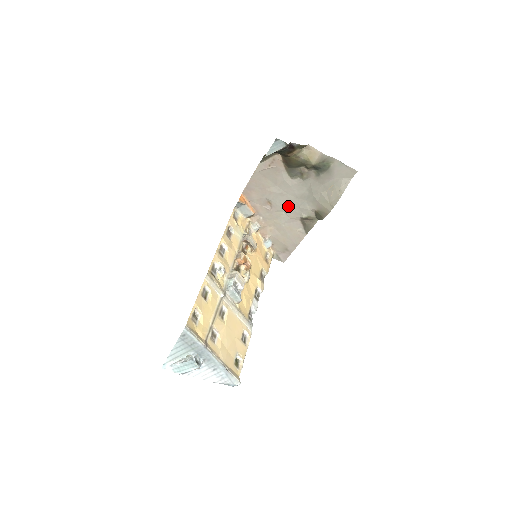
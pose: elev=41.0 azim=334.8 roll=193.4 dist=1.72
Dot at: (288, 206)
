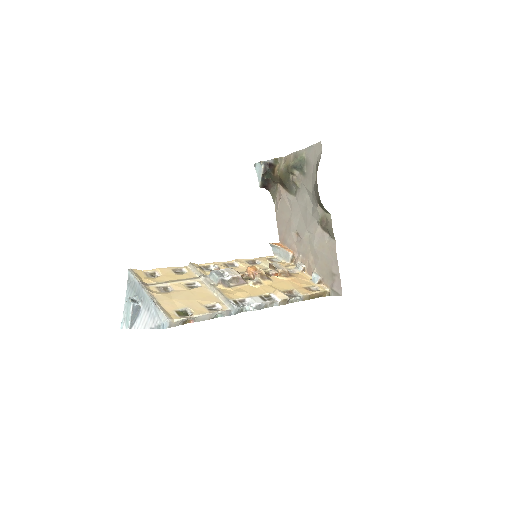
Dot at: (307, 223)
